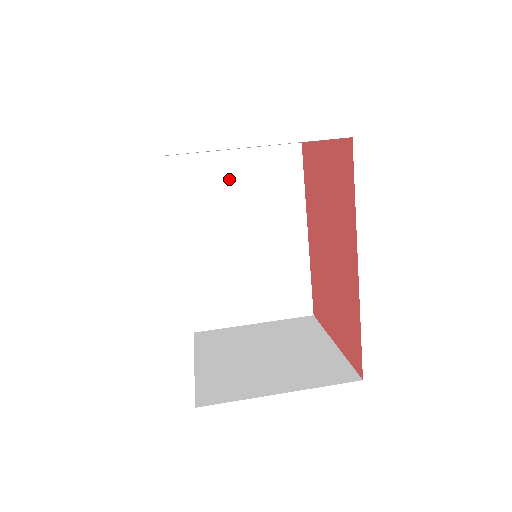
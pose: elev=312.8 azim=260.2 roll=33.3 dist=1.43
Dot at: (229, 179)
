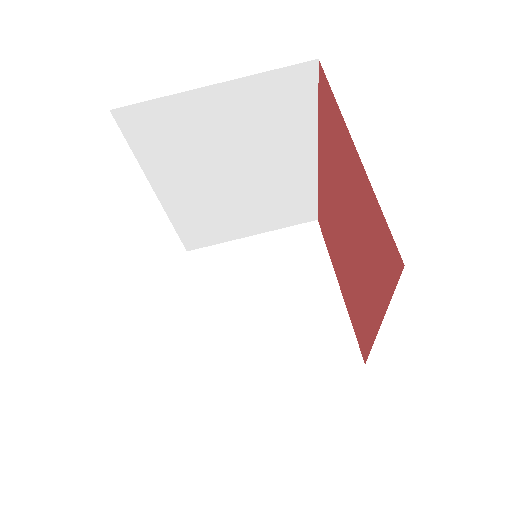
Dot at: (207, 122)
